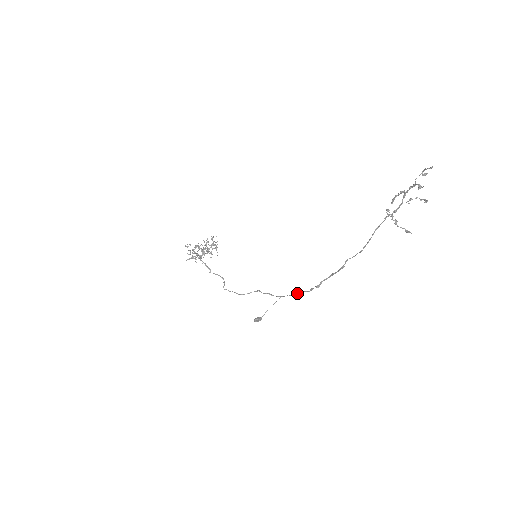
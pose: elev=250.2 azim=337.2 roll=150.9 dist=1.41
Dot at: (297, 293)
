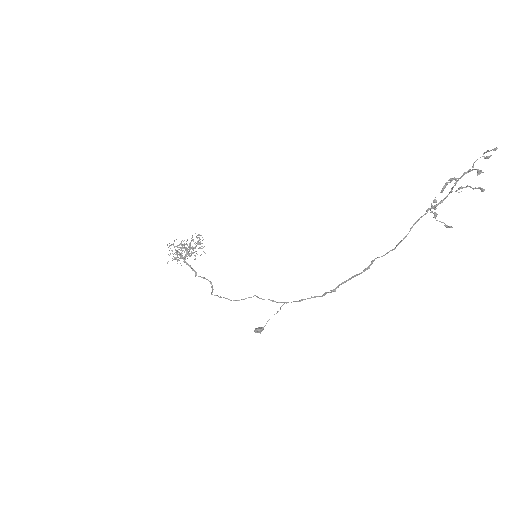
Dot at: occluded
